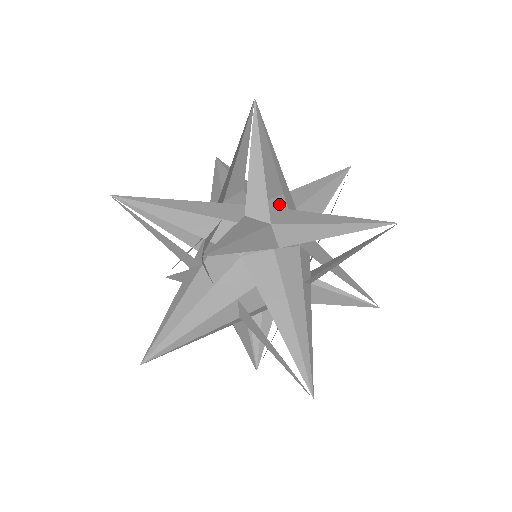
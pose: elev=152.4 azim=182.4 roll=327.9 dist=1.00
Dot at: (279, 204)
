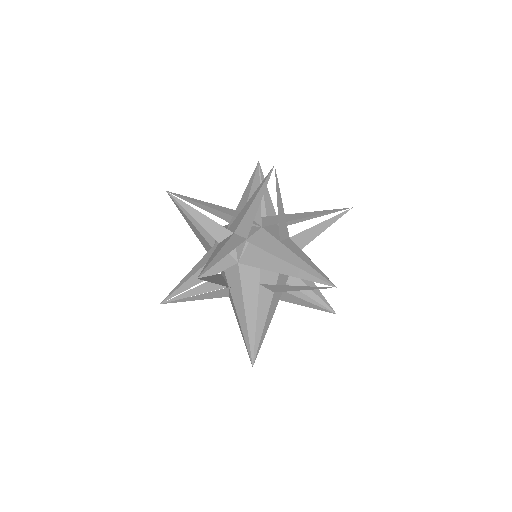
Dot at: occluded
